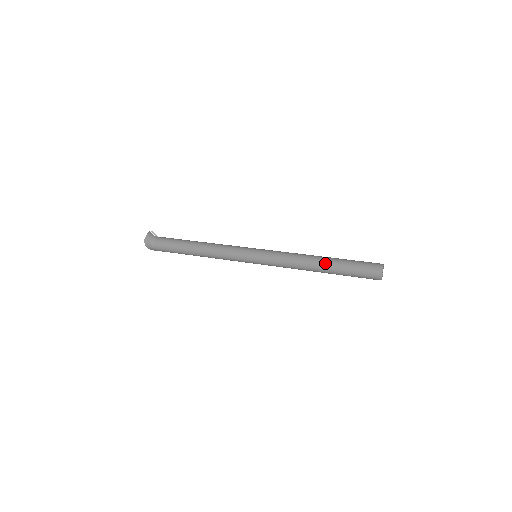
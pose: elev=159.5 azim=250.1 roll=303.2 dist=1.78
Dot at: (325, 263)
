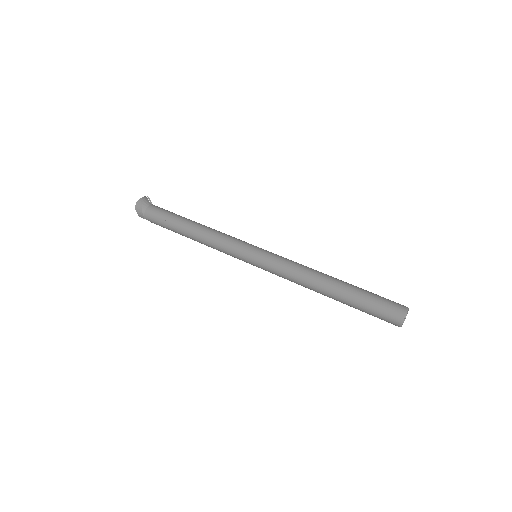
Dot at: (337, 284)
